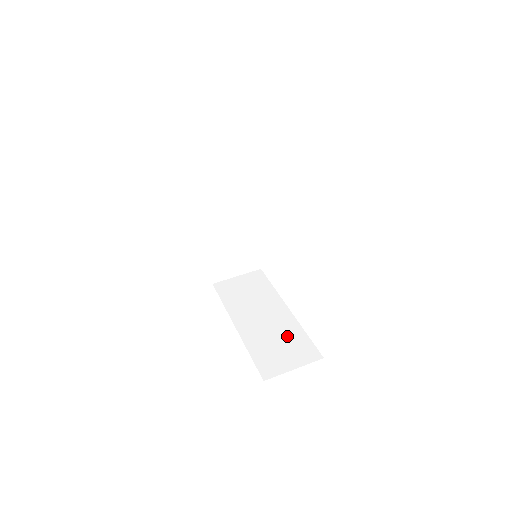
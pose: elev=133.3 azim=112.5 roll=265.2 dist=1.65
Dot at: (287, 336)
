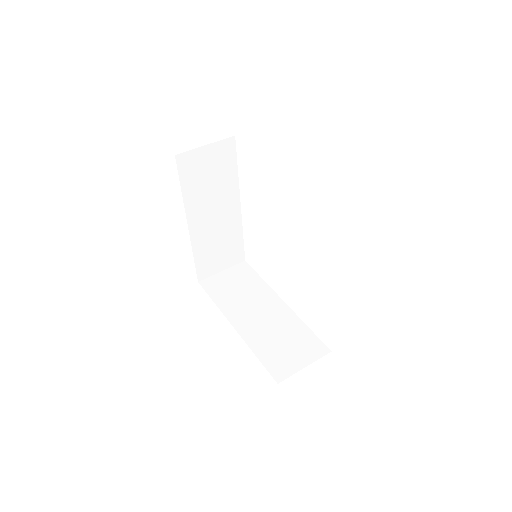
Dot at: (290, 332)
